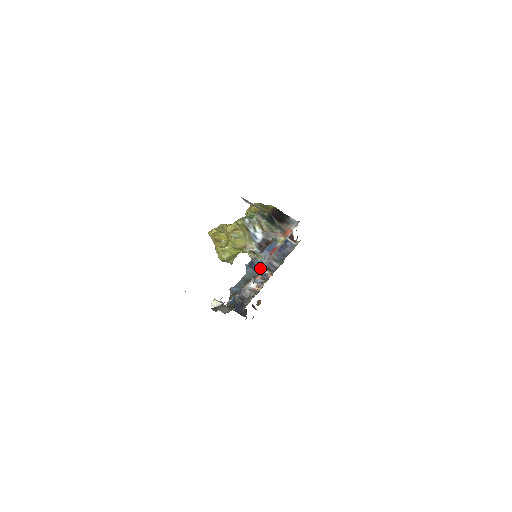
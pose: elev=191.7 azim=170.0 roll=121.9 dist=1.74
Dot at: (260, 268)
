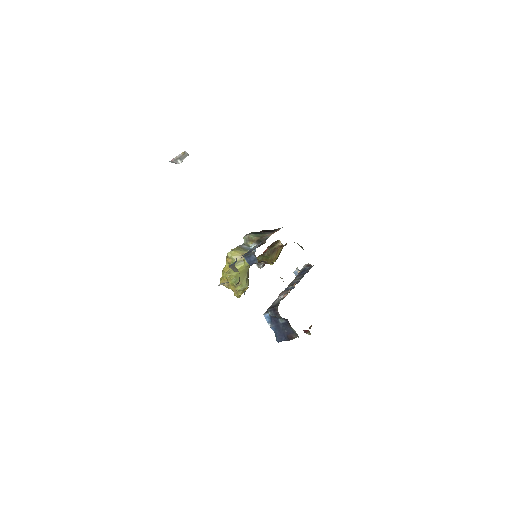
Dot at: occluded
